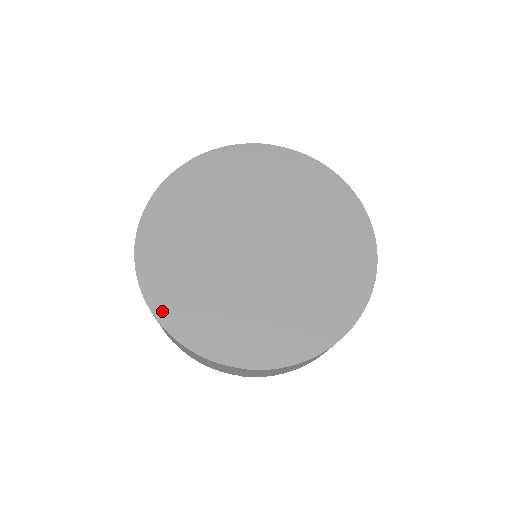
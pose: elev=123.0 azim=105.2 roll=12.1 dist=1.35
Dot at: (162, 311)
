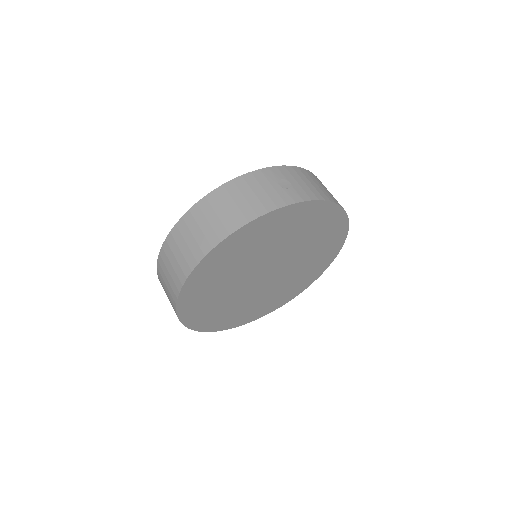
Dot at: (210, 328)
